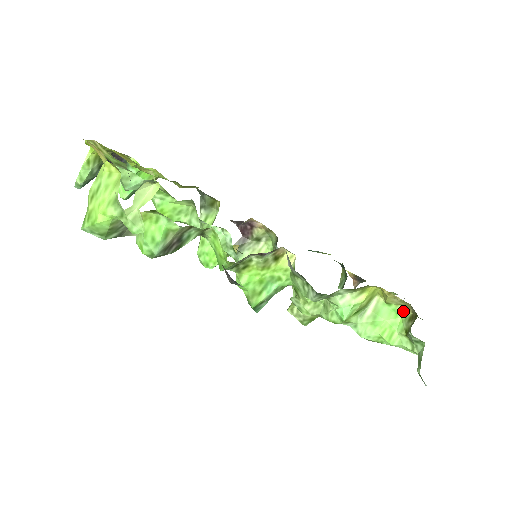
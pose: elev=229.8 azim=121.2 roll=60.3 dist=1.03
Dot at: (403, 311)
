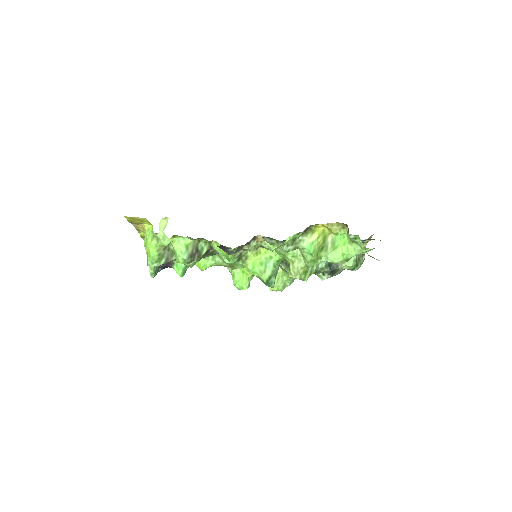
Dot at: (344, 231)
